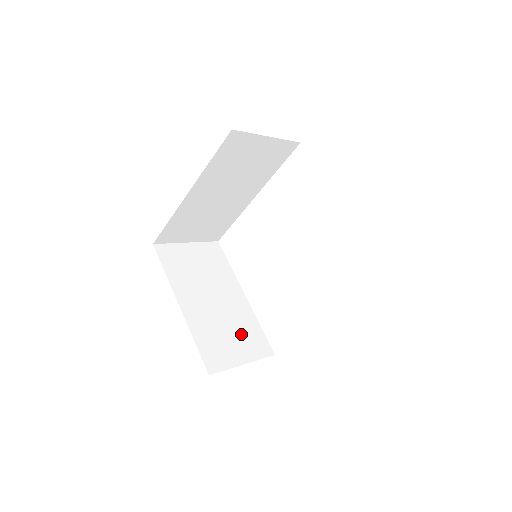
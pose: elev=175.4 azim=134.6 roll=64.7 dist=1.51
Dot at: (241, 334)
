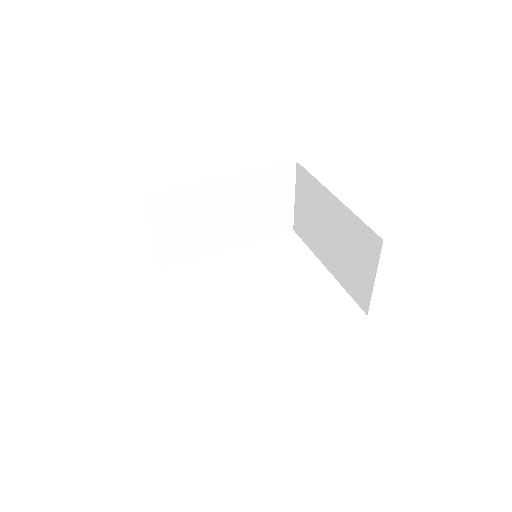
Dot at: occluded
